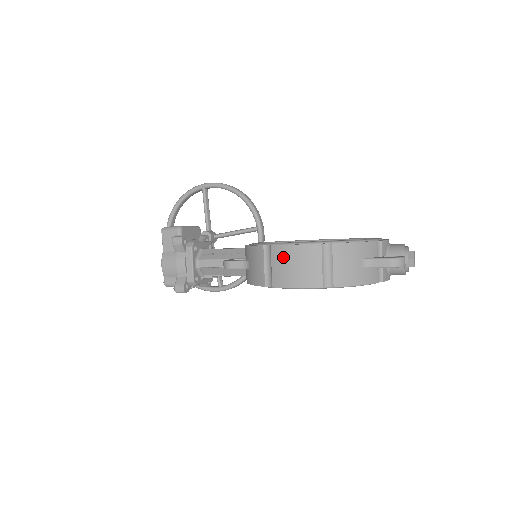
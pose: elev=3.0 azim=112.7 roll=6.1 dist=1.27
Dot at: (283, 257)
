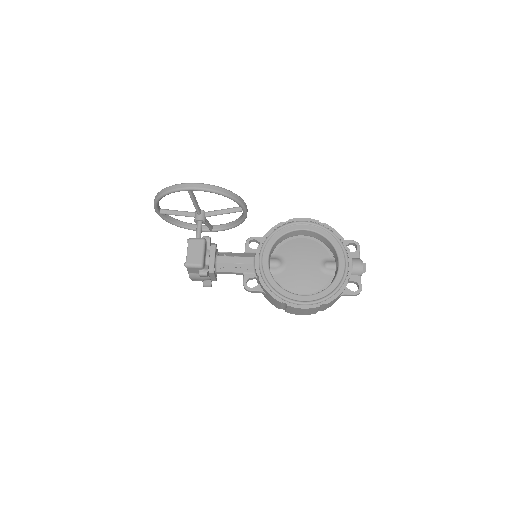
Dot at: (295, 310)
